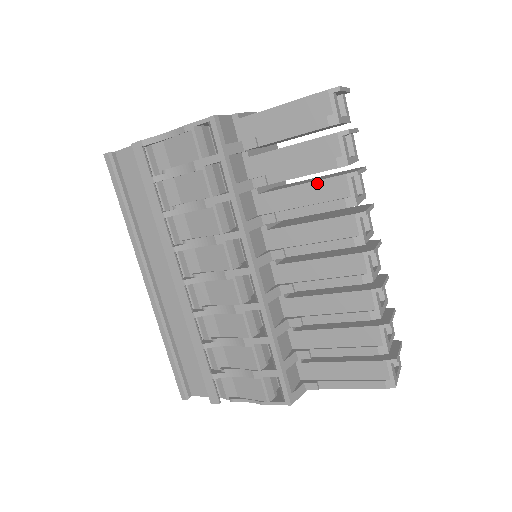
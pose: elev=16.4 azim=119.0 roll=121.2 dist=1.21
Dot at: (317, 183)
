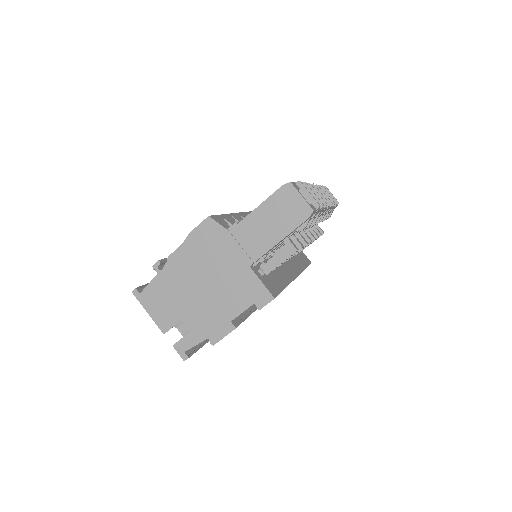
Dot at: occluded
